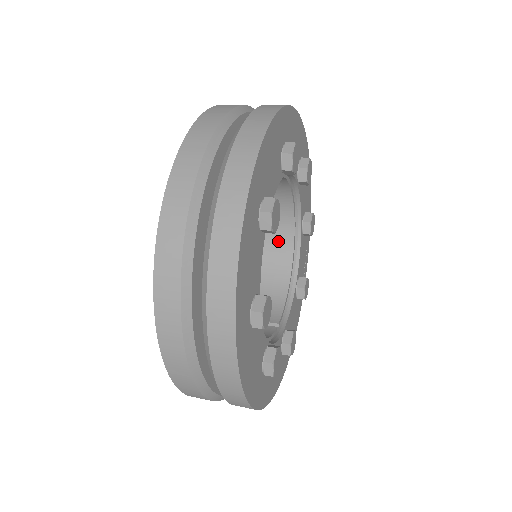
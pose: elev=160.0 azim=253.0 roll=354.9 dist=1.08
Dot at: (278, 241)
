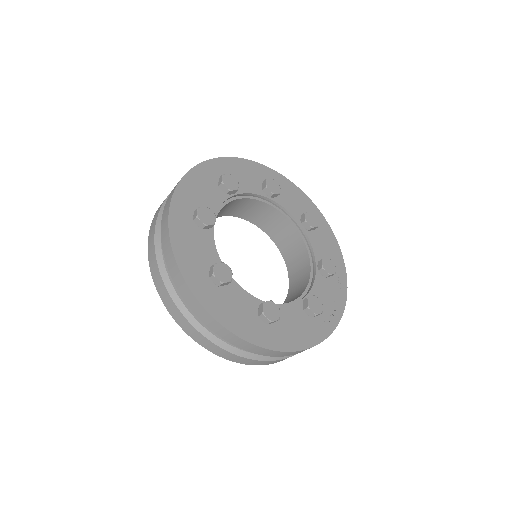
Dot at: (301, 281)
